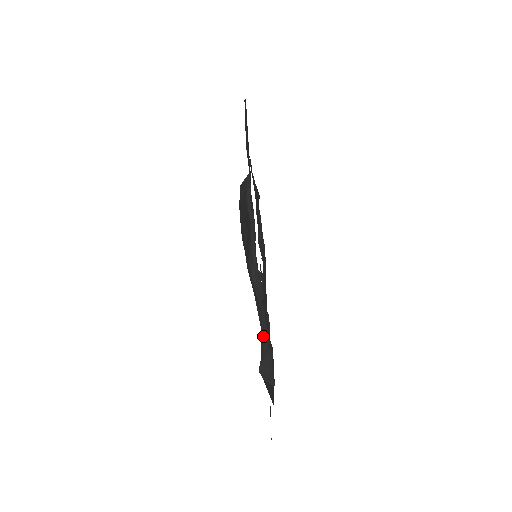
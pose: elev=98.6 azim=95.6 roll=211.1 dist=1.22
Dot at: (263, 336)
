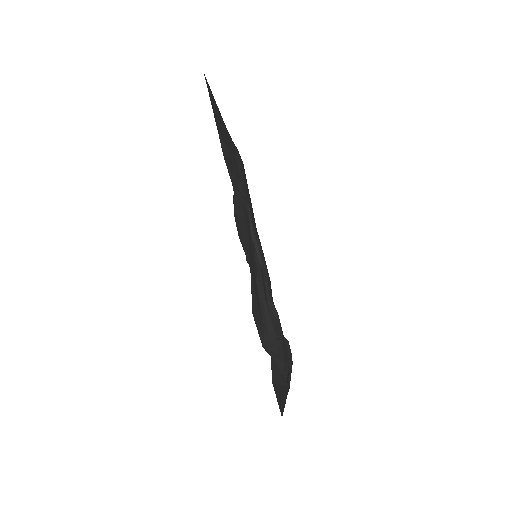
Dot at: (264, 312)
